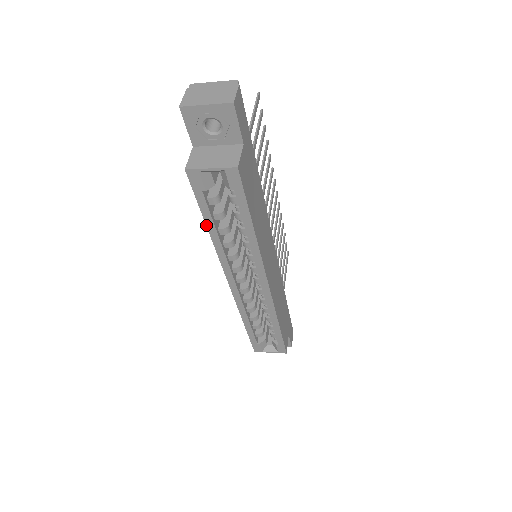
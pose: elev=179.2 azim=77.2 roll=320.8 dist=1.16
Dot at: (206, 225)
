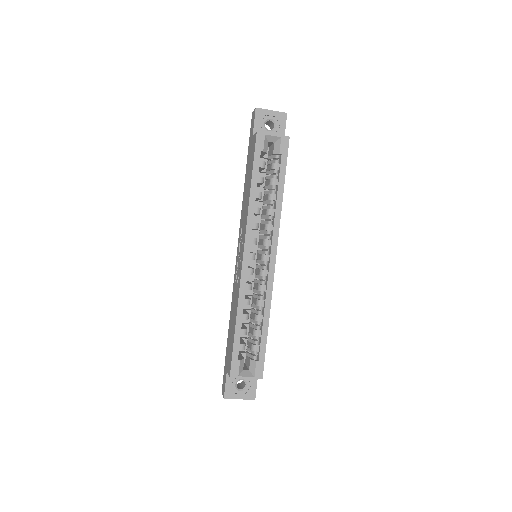
Dot at: (251, 183)
